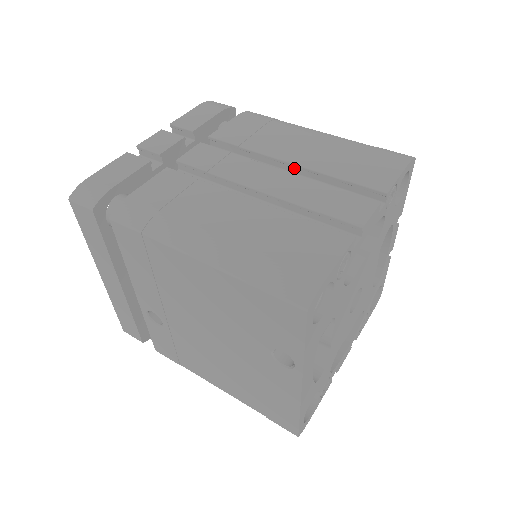
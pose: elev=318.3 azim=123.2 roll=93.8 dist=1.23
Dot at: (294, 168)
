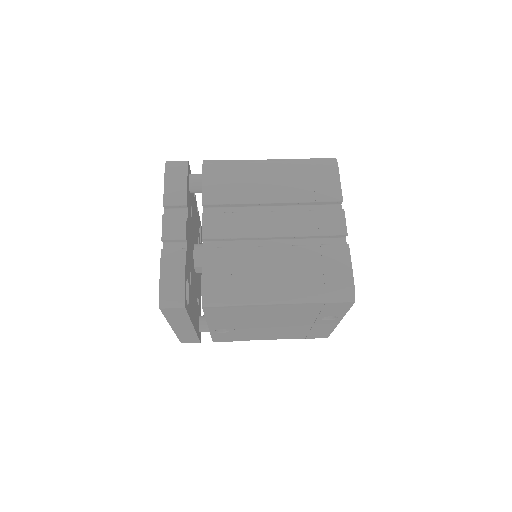
Dot at: (276, 204)
